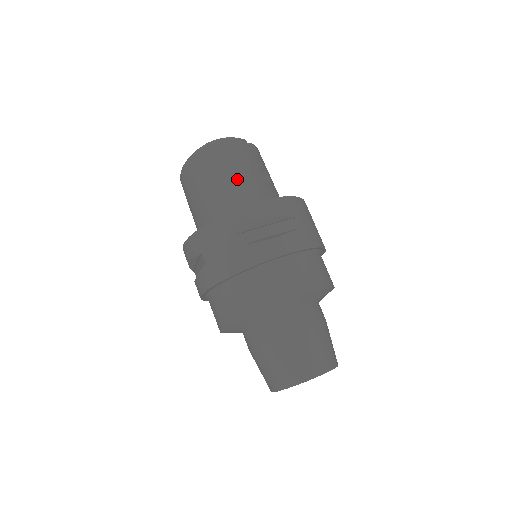
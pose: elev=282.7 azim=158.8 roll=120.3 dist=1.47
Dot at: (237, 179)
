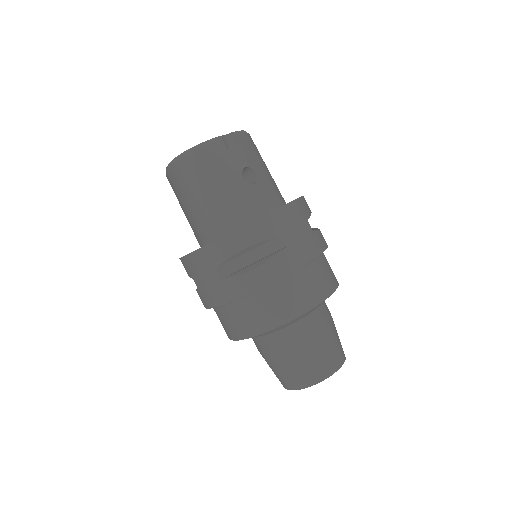
Dot at: (213, 198)
